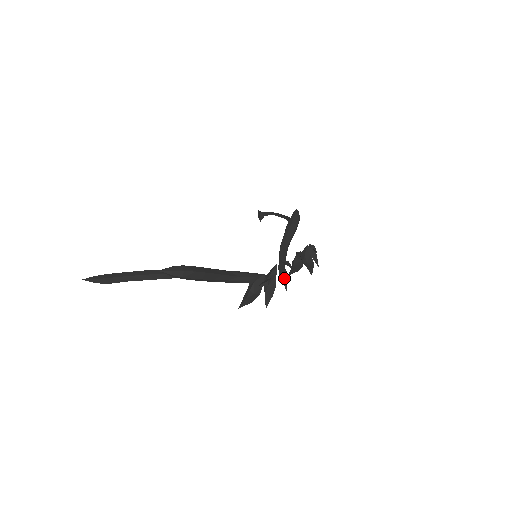
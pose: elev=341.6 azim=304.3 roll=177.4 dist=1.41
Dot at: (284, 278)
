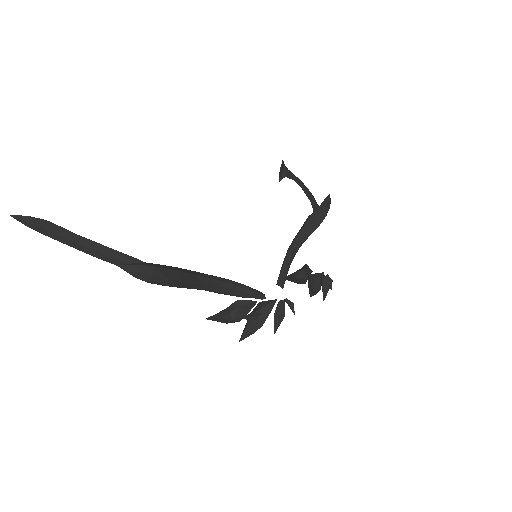
Dot at: (278, 321)
